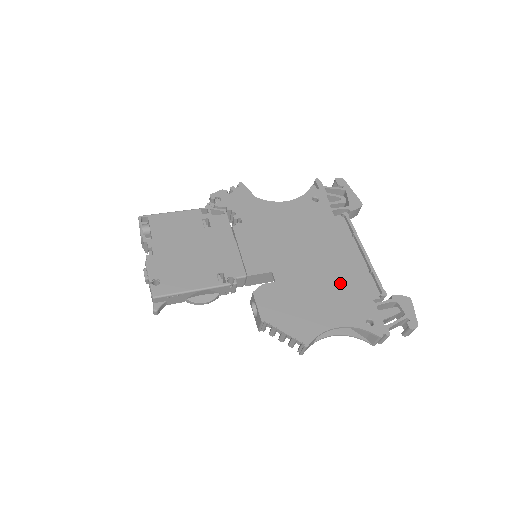
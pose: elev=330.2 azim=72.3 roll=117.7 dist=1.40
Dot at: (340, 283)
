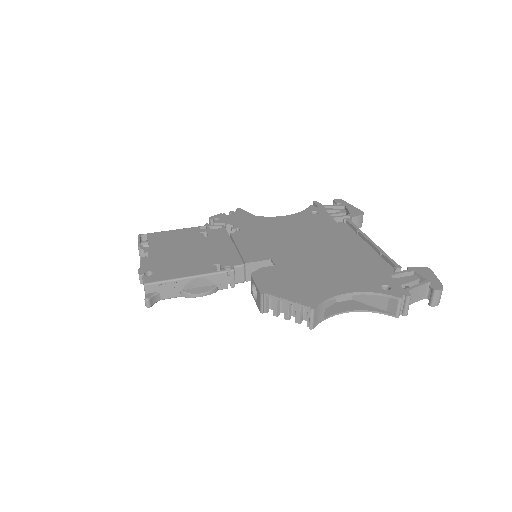
Dot at: (347, 262)
